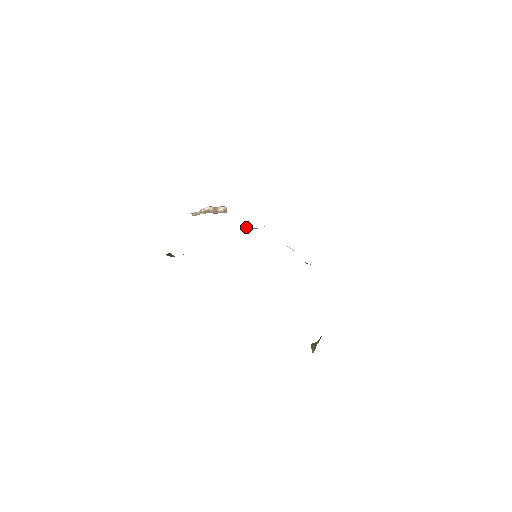
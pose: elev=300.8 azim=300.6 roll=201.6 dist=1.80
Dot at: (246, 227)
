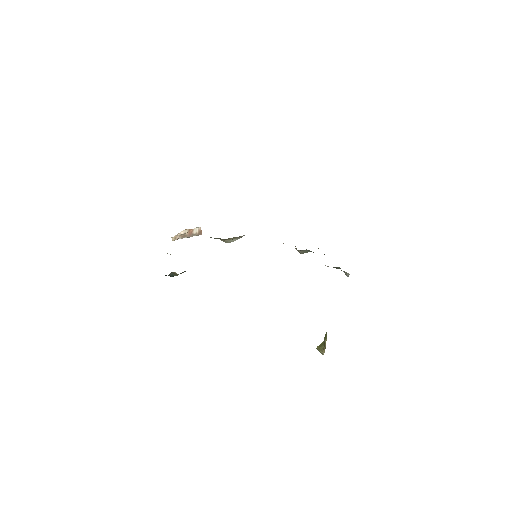
Dot at: (229, 239)
